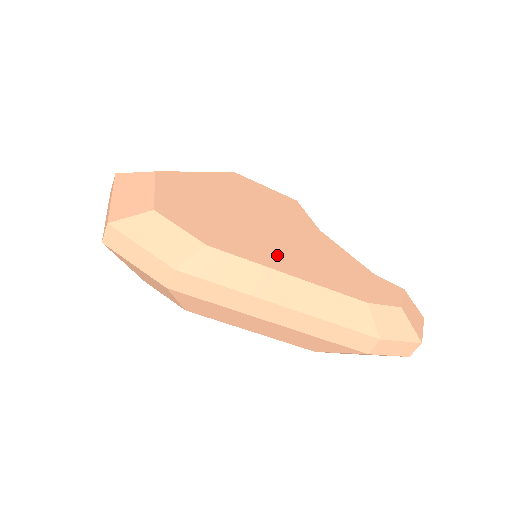
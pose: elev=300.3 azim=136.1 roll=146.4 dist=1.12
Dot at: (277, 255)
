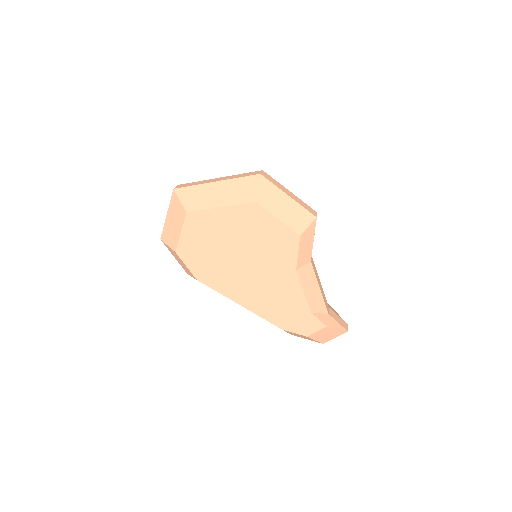
Dot at: (240, 290)
